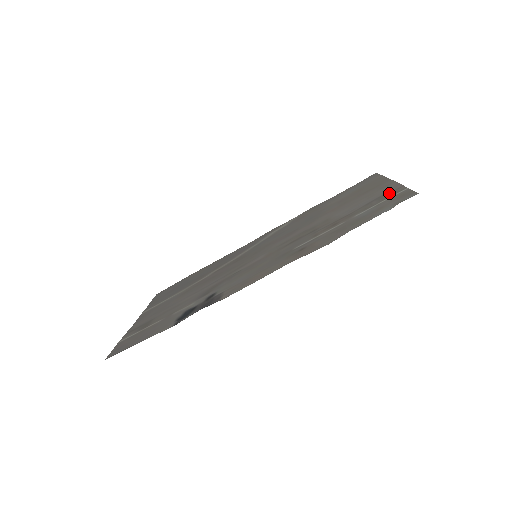
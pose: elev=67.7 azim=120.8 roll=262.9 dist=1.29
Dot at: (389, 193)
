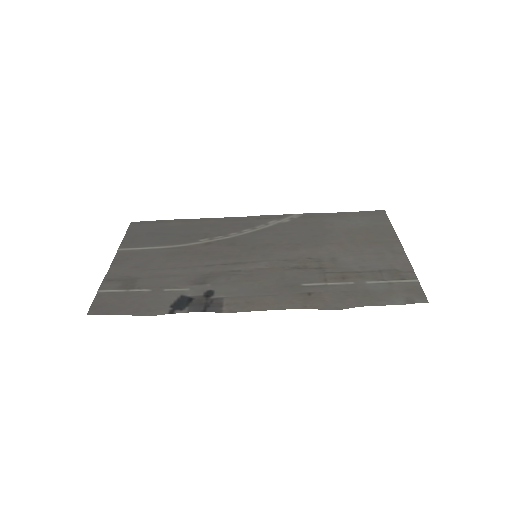
Dot at: (400, 272)
